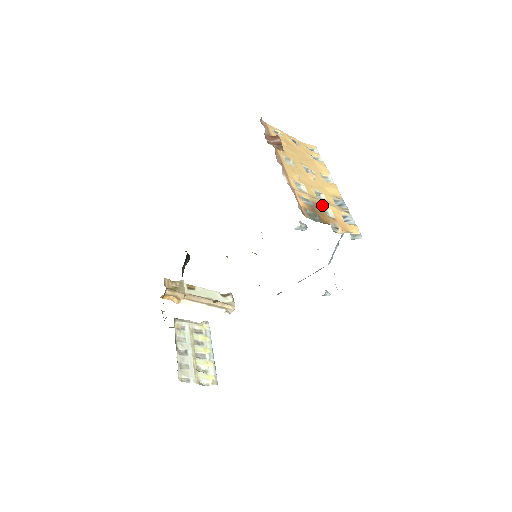
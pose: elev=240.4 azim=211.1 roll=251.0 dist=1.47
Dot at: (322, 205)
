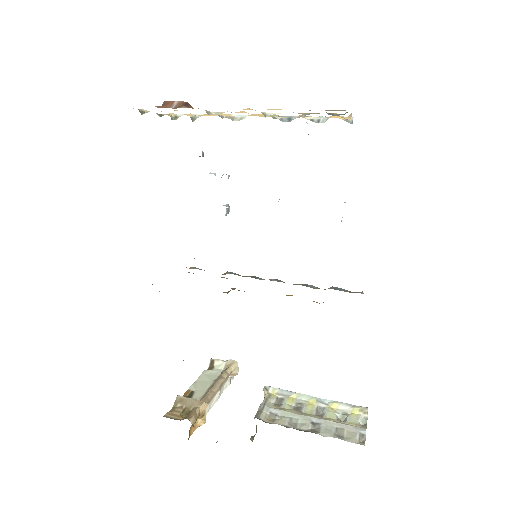
Dot at: occluded
